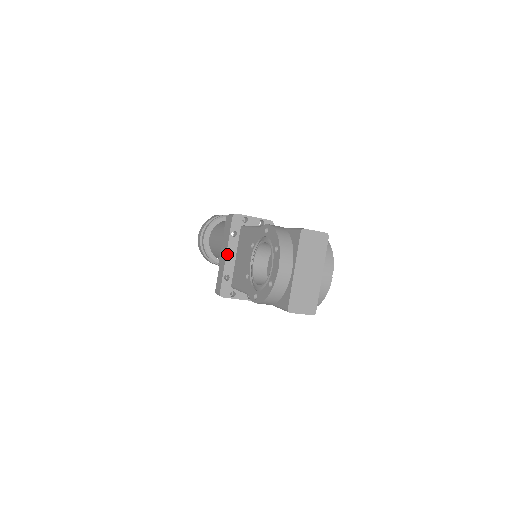
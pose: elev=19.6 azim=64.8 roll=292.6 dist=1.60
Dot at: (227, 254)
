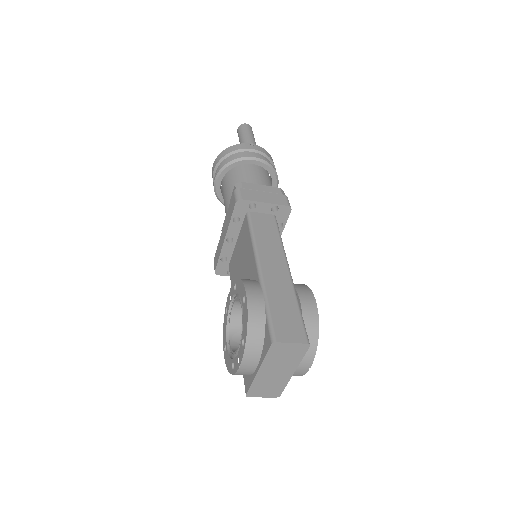
Dot at: (226, 238)
